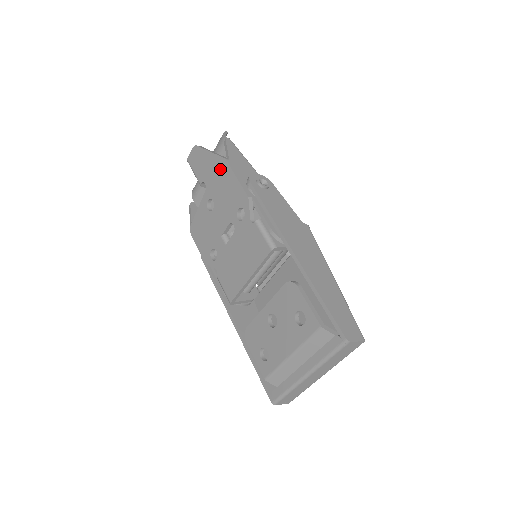
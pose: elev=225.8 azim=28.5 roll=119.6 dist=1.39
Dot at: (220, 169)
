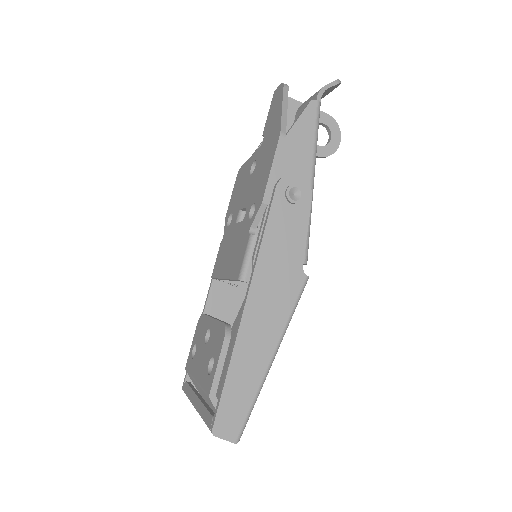
Dot at: (273, 139)
